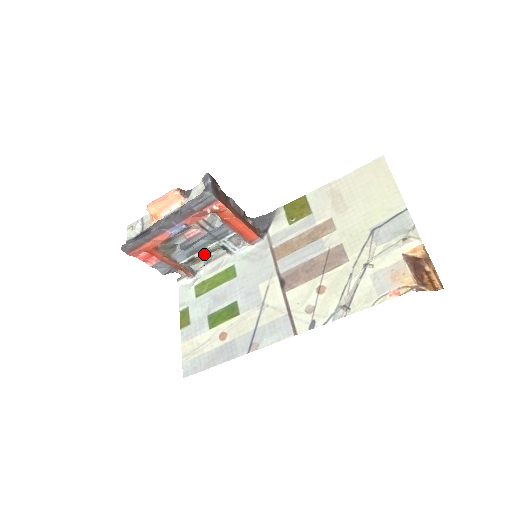
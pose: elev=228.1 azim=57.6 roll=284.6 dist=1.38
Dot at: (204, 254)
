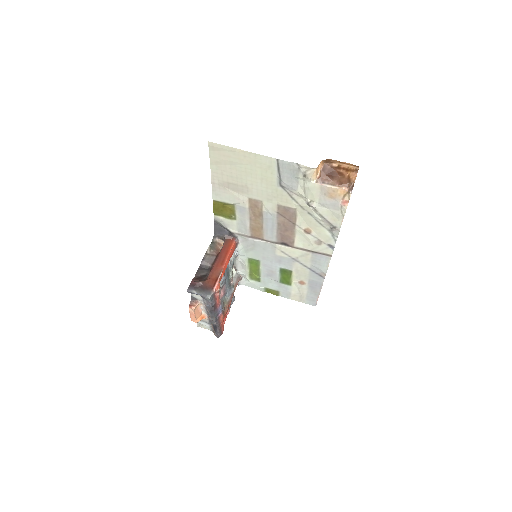
Dot at: occluded
